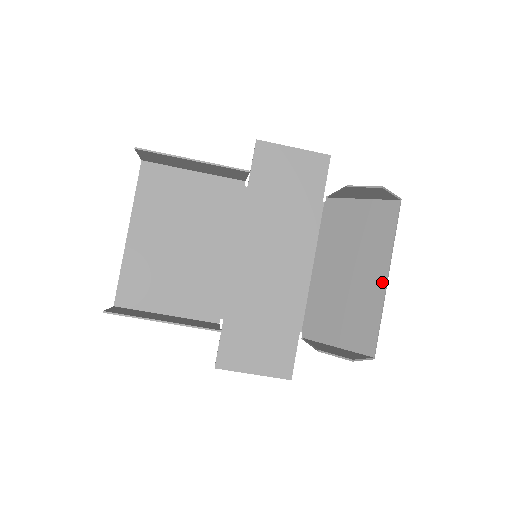
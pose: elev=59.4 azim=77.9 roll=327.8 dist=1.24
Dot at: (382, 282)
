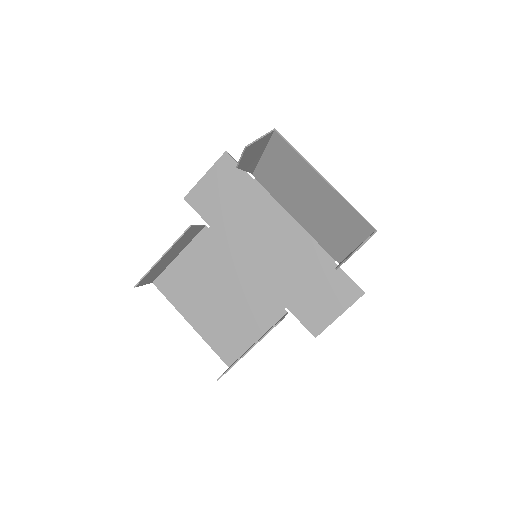
Dot at: (325, 185)
